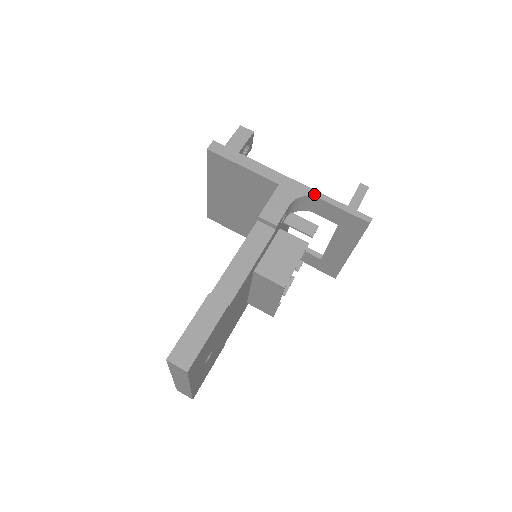
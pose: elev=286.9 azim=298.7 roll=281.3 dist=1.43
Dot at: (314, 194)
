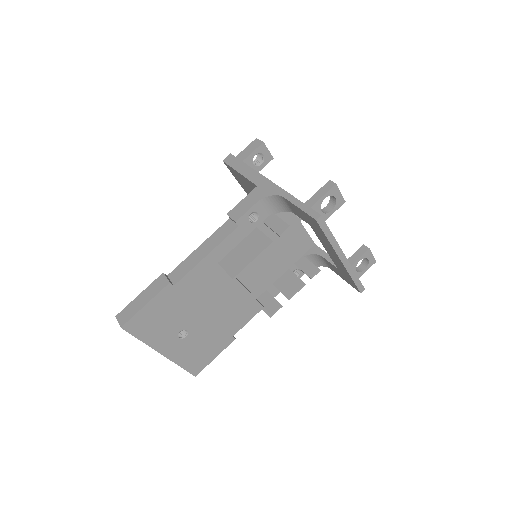
Dot at: (280, 193)
